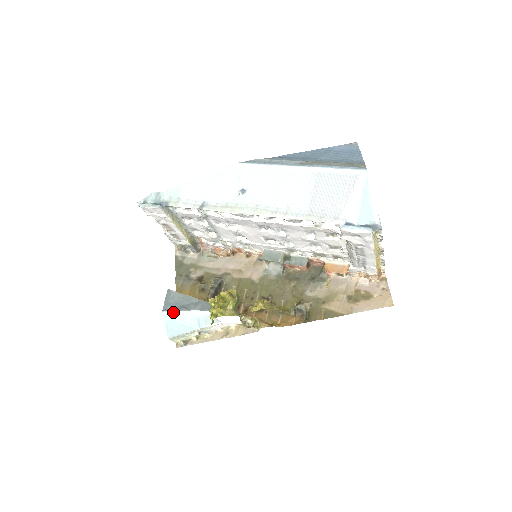
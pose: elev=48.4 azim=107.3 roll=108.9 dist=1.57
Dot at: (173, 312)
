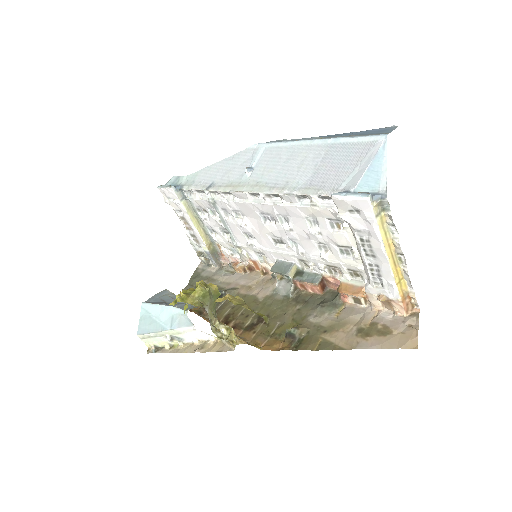
Dot at: (152, 305)
